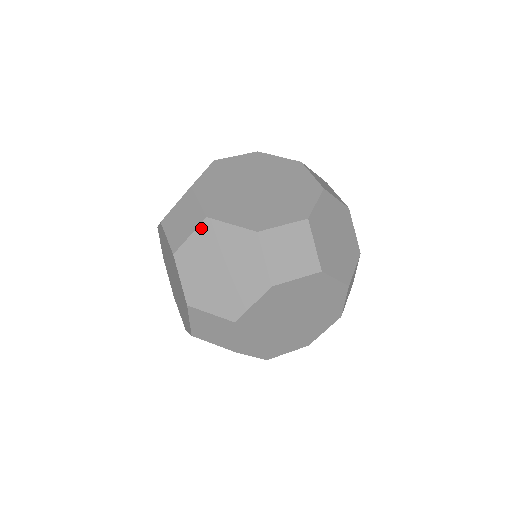
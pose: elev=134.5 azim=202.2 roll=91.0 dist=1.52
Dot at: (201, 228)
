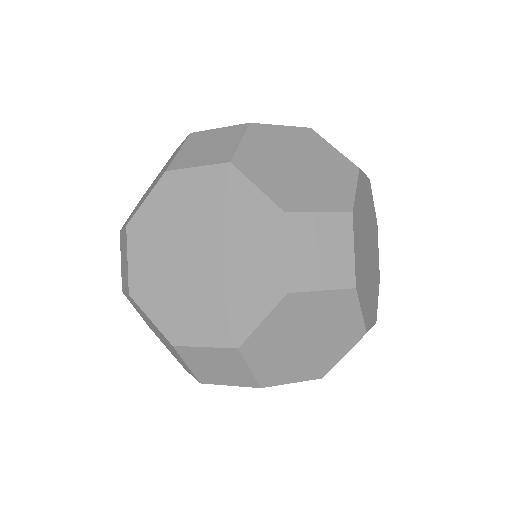
Dot at: occluded
